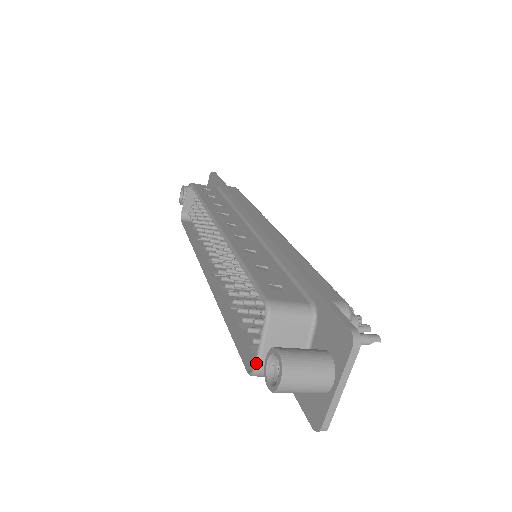
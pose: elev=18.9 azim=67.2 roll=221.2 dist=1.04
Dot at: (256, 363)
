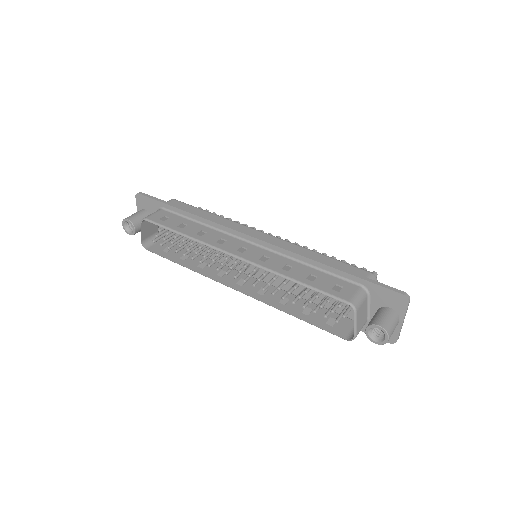
Dot at: (355, 334)
